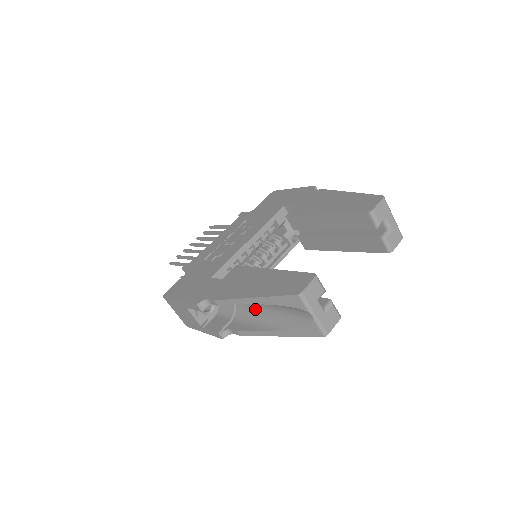
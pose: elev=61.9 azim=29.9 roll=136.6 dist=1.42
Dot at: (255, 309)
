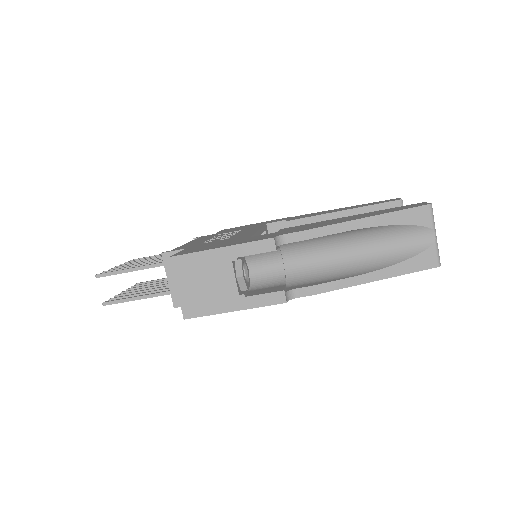
Dot at: (328, 263)
